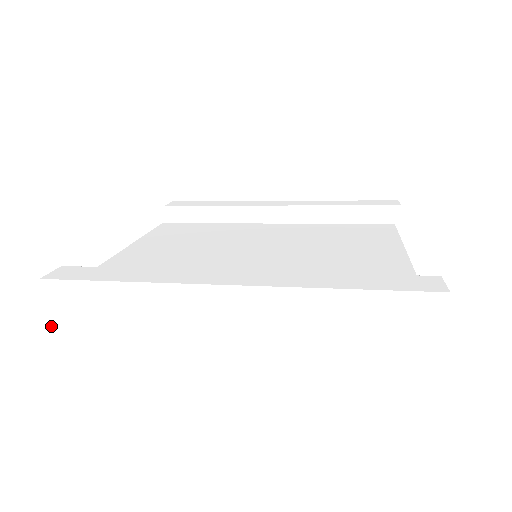
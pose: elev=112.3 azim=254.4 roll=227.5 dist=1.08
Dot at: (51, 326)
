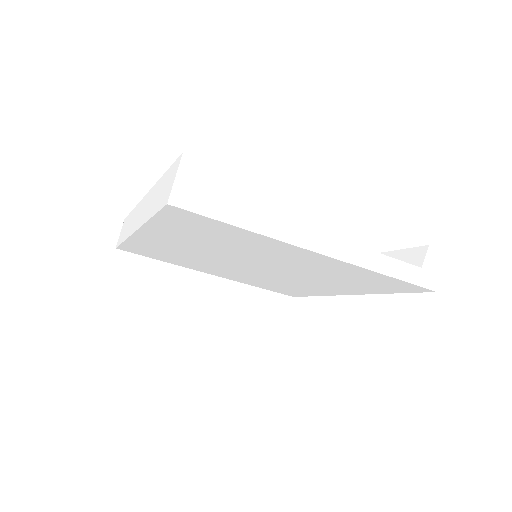
Dot at: (117, 247)
